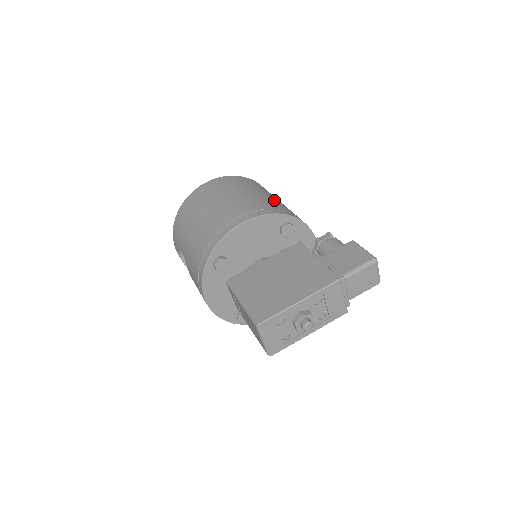
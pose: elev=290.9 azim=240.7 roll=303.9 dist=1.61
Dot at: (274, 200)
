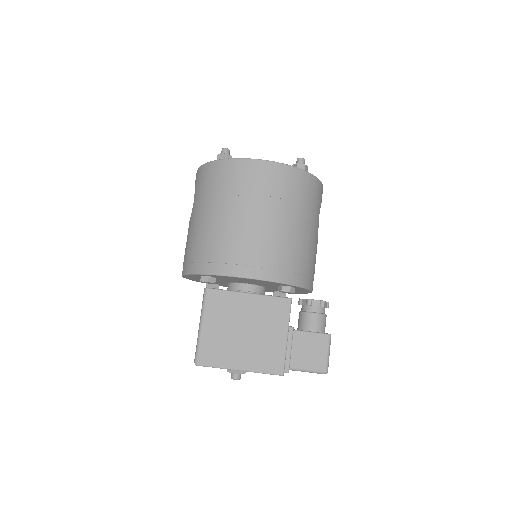
Dot at: (303, 244)
